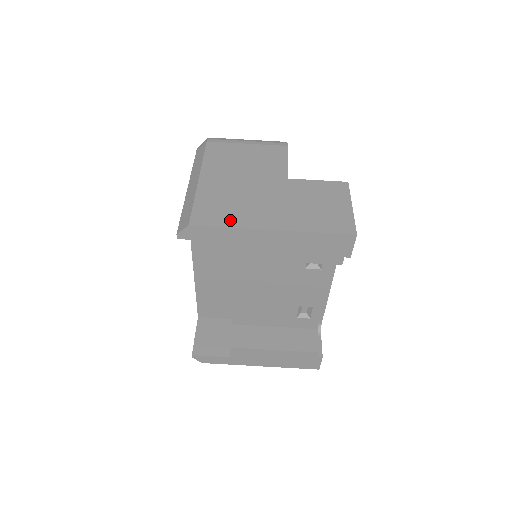
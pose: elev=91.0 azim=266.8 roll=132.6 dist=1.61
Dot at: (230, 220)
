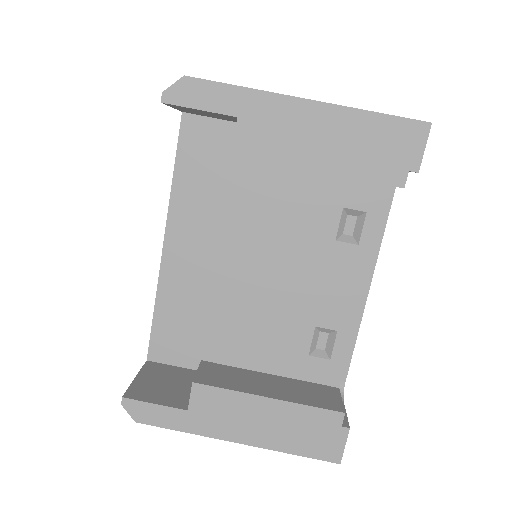
Dot at: occluded
